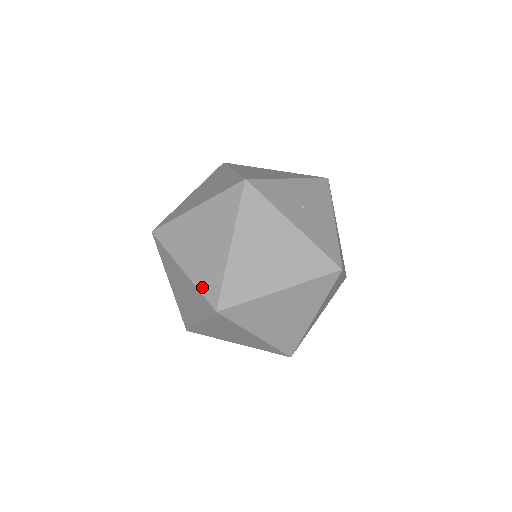
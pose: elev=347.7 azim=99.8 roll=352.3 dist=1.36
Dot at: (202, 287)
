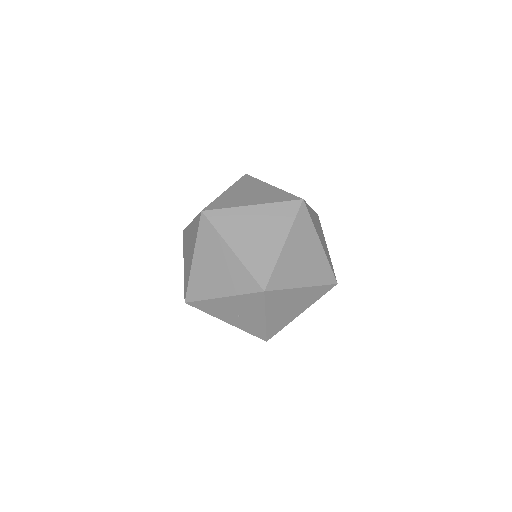
Dot at: (279, 200)
